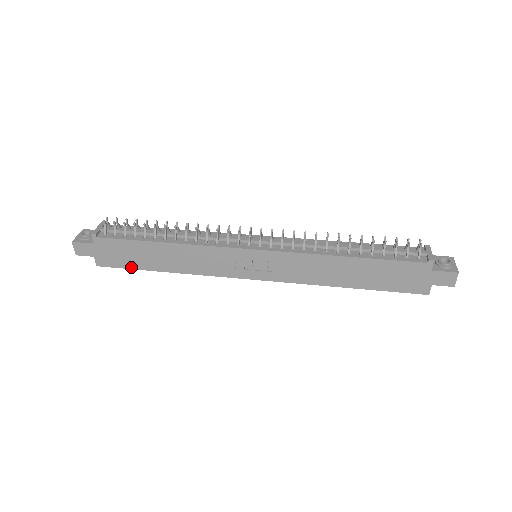
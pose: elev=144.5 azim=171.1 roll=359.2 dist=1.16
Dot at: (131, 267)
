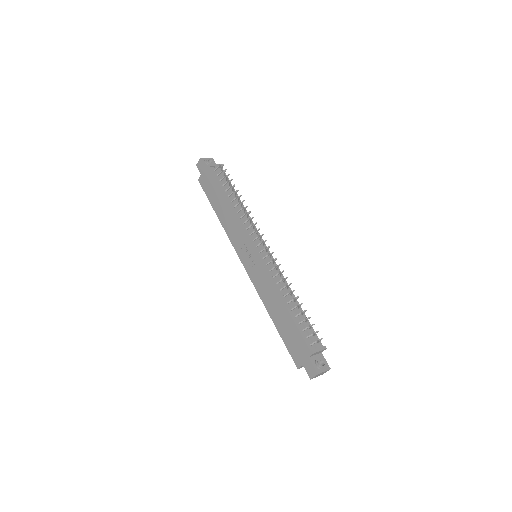
Dot at: (208, 197)
